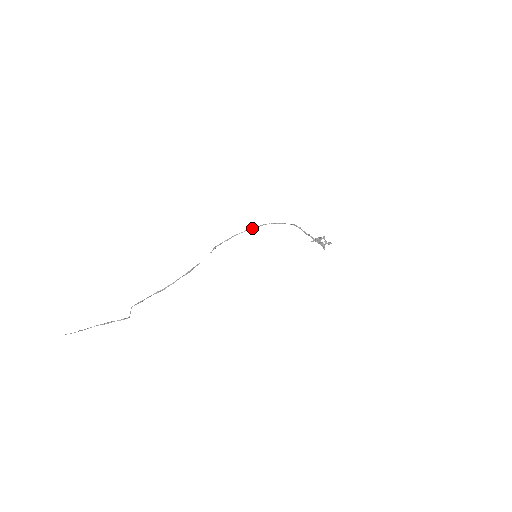
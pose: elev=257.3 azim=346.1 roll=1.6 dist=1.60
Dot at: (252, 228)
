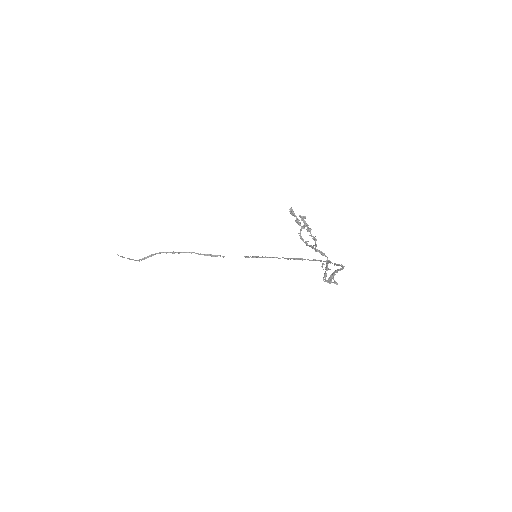
Dot at: occluded
